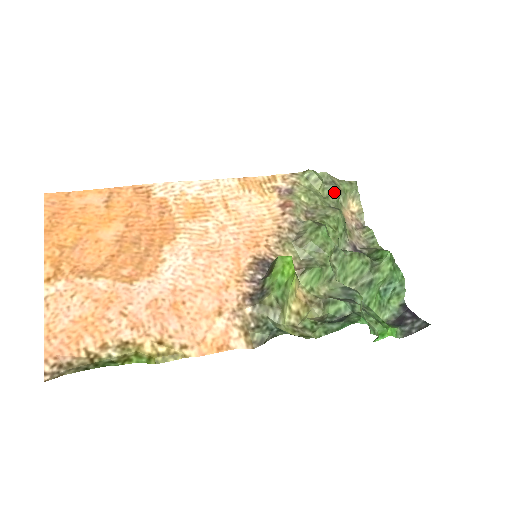
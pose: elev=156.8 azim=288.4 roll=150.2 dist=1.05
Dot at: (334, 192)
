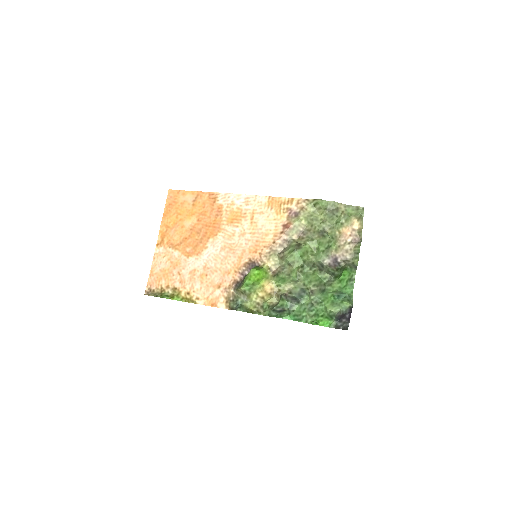
Dot at: (332, 218)
